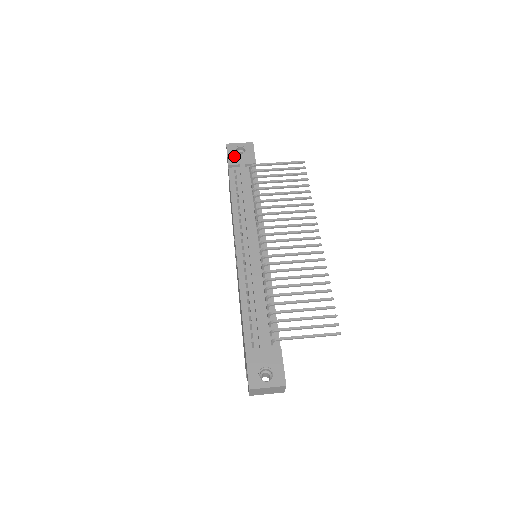
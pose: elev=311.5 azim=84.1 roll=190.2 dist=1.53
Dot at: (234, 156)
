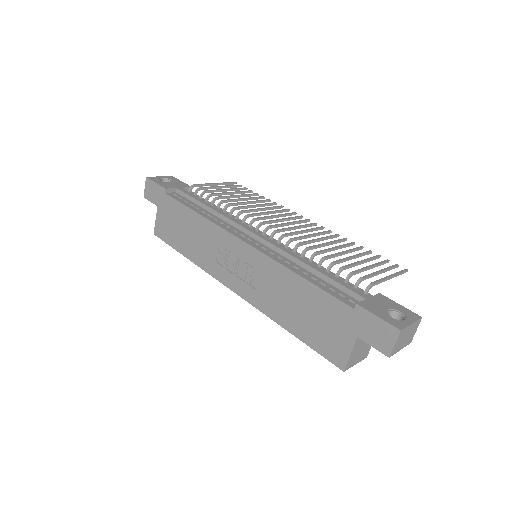
Dot at: (164, 183)
